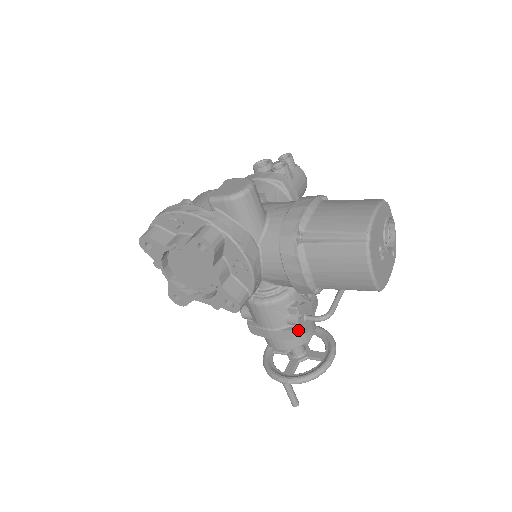
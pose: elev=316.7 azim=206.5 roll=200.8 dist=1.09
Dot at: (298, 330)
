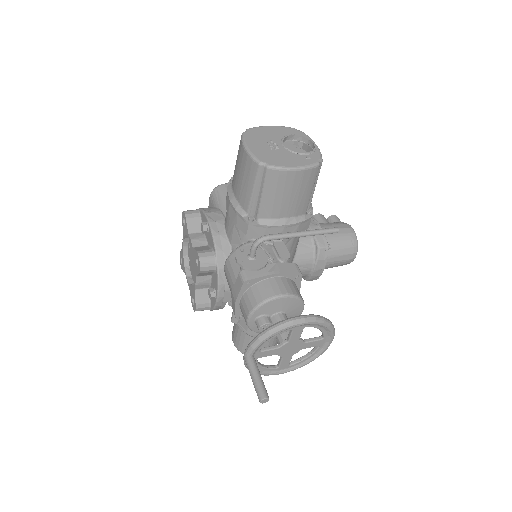
Dot at: (237, 262)
